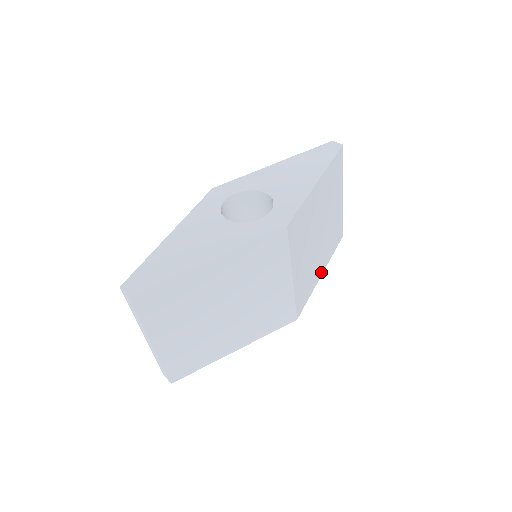
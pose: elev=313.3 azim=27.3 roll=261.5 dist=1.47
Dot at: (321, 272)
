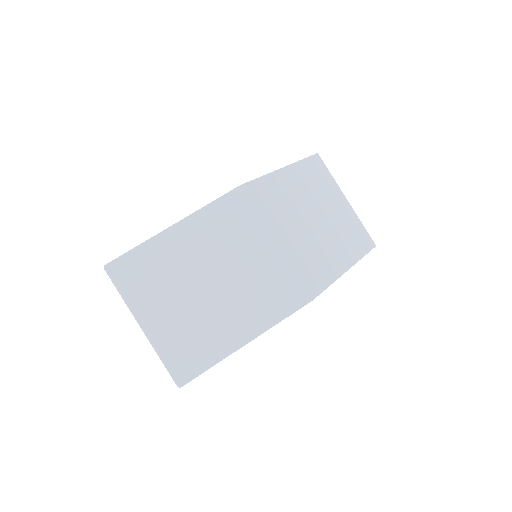
Dot at: (344, 267)
